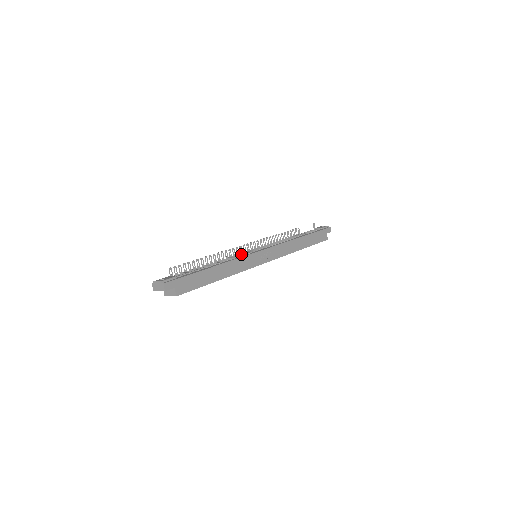
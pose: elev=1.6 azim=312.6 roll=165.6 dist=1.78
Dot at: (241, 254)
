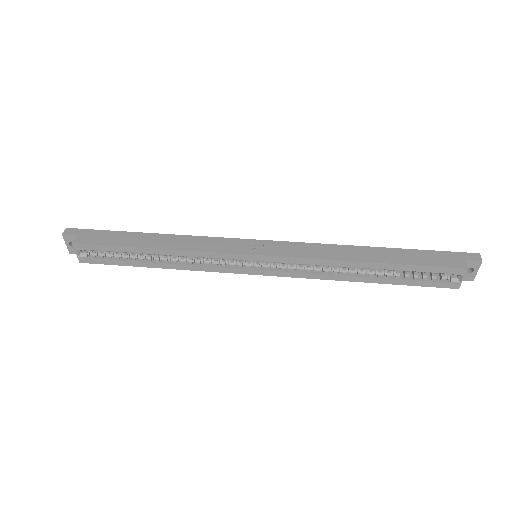
Dot at: occluded
